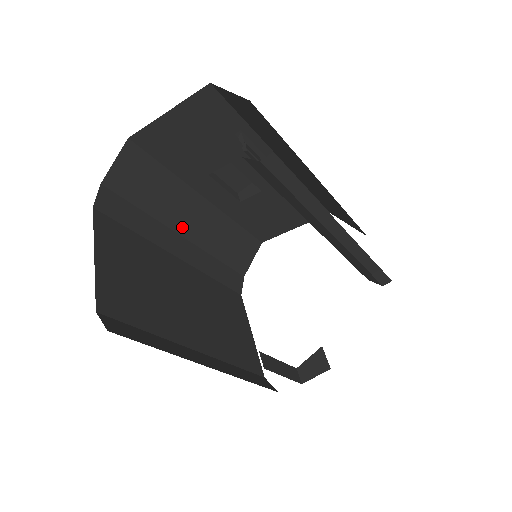
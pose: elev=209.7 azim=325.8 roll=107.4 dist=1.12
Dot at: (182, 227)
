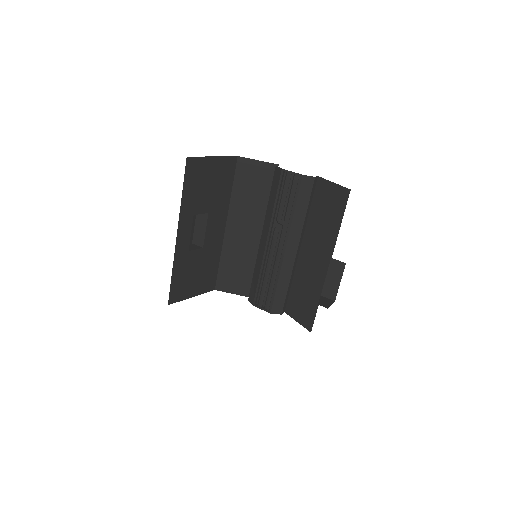
Dot at: occluded
